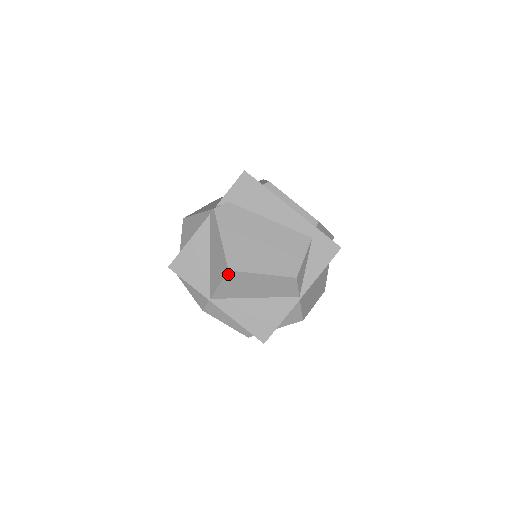
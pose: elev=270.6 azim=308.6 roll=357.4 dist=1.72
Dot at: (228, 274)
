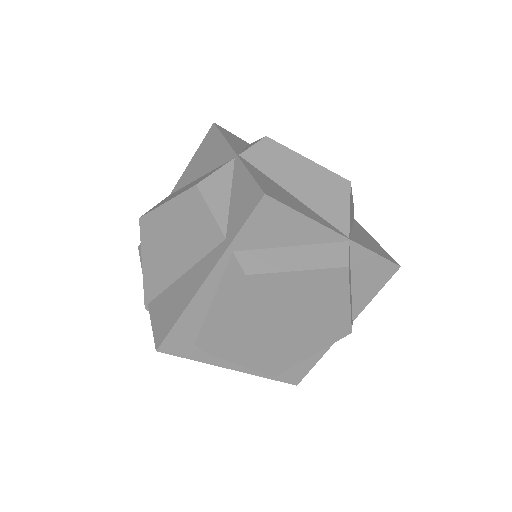
Dot at: occluded
